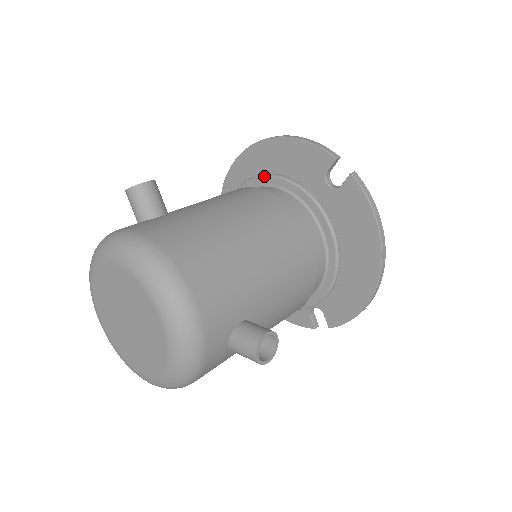
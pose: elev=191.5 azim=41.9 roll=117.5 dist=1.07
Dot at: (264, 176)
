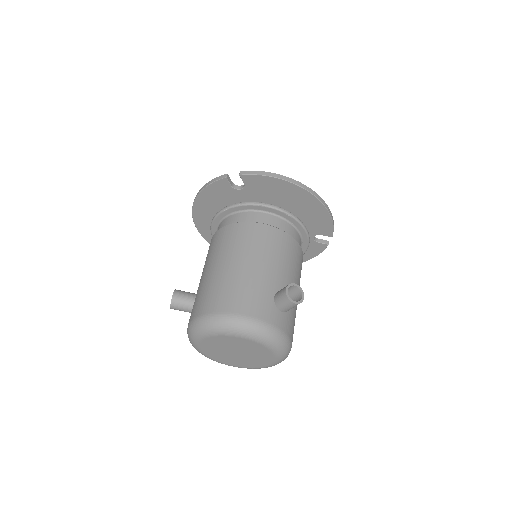
Dot at: (213, 221)
